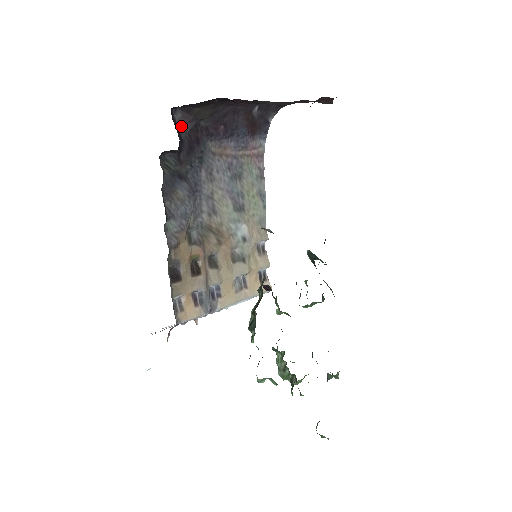
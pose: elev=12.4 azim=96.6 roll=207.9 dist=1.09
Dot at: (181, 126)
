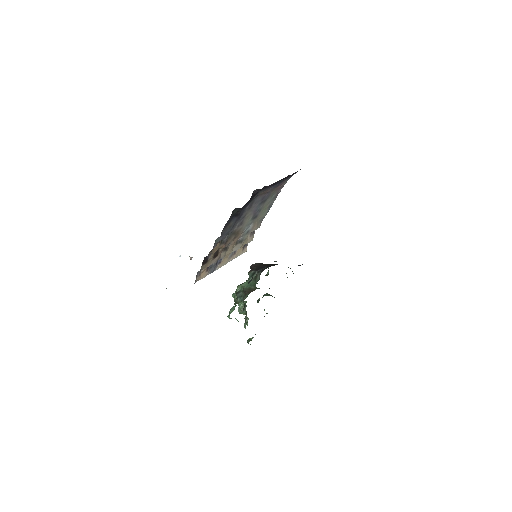
Dot at: (253, 193)
